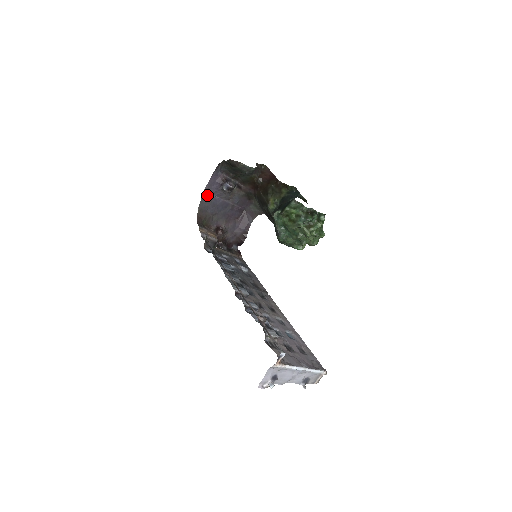
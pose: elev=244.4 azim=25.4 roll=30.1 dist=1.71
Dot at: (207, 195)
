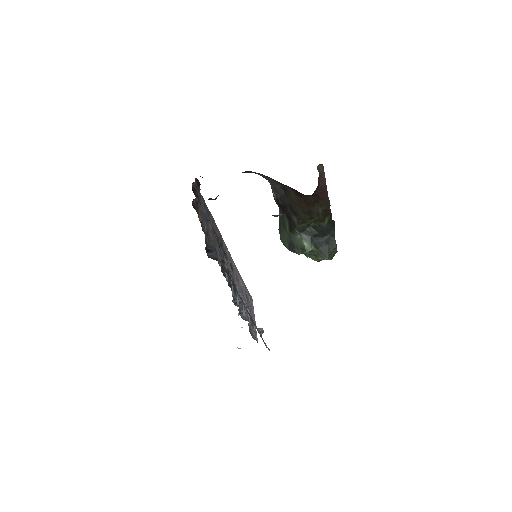
Dot at: occluded
